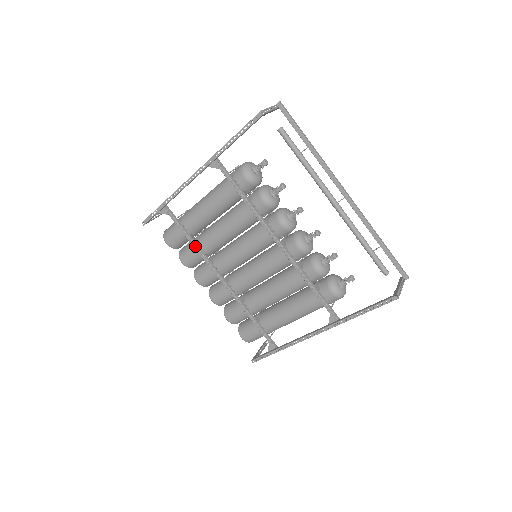
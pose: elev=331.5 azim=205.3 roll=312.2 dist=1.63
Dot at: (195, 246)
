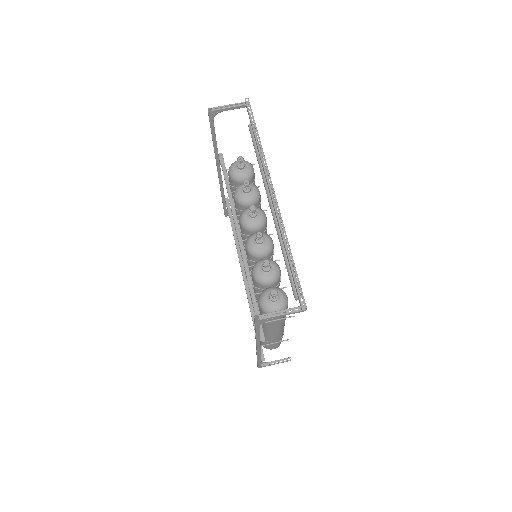
Dot at: (234, 238)
